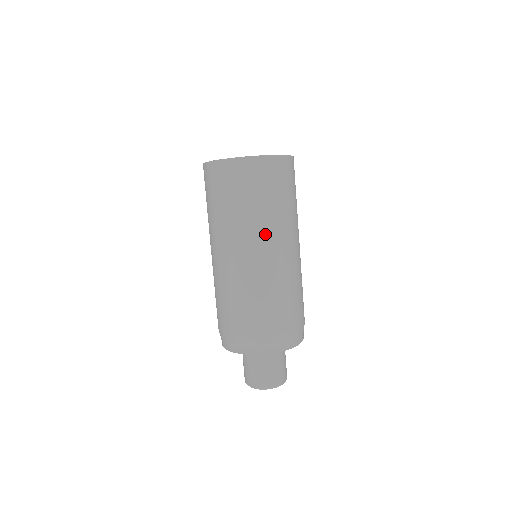
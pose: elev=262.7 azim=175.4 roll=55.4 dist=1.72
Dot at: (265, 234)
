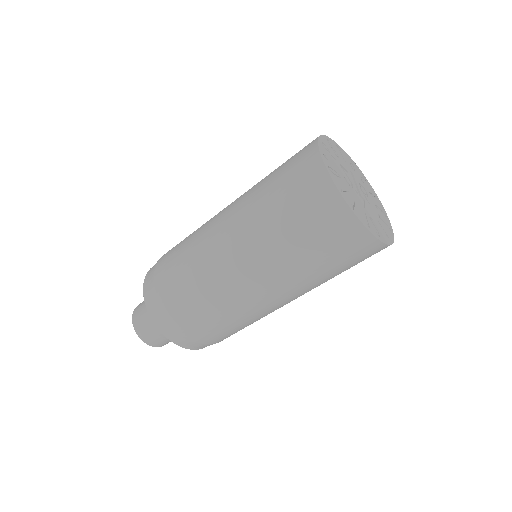
Dot at: (287, 287)
